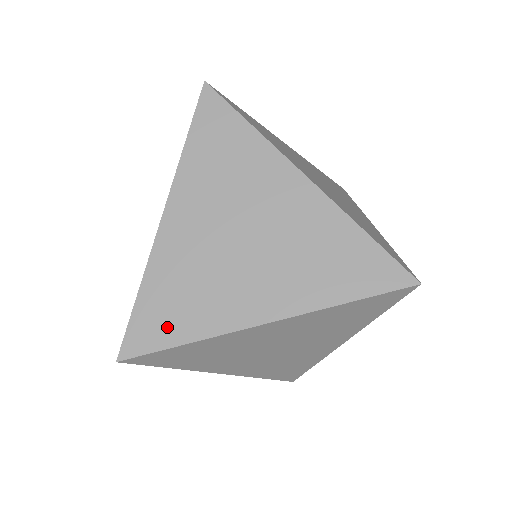
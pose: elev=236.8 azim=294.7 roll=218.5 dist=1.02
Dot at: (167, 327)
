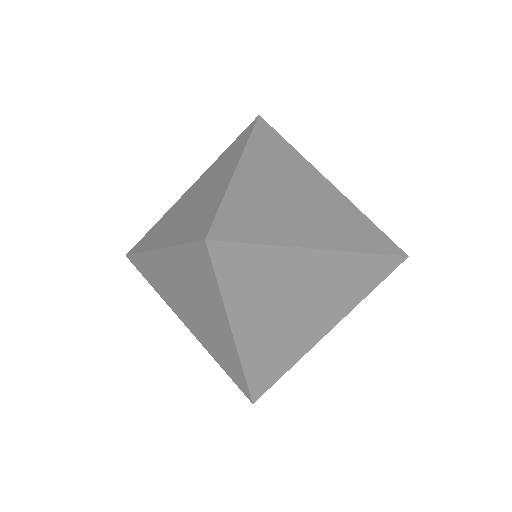
Dot at: (248, 229)
